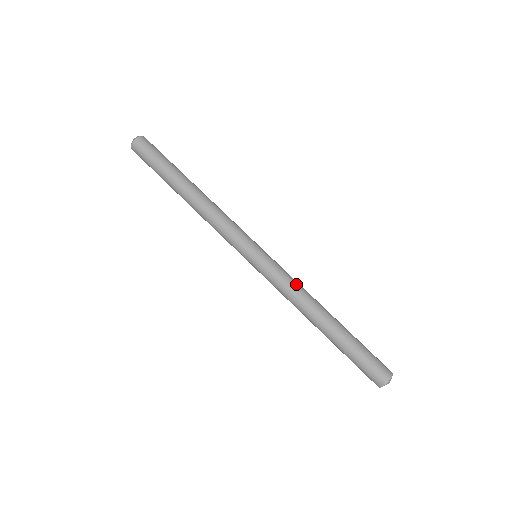
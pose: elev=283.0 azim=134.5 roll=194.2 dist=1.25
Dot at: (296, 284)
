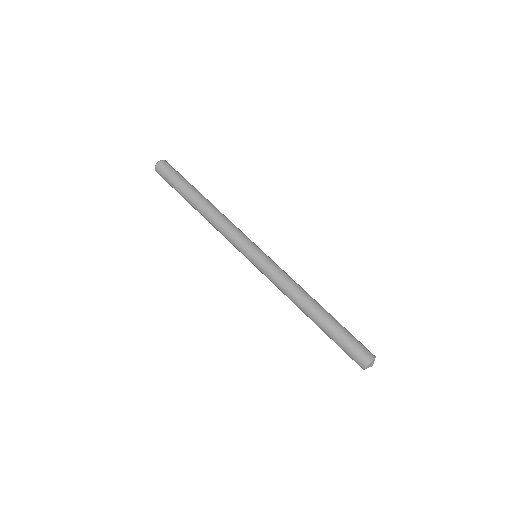
Dot at: (287, 280)
